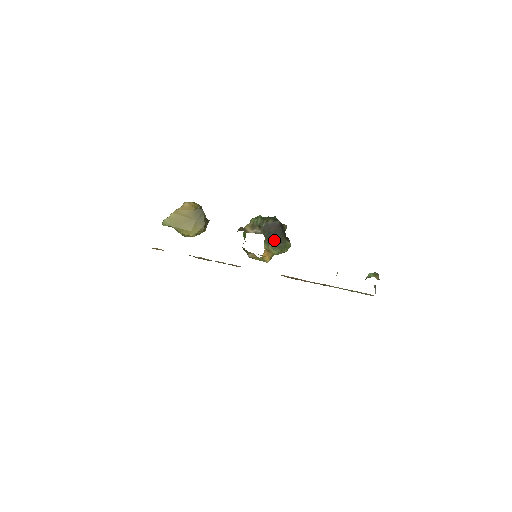
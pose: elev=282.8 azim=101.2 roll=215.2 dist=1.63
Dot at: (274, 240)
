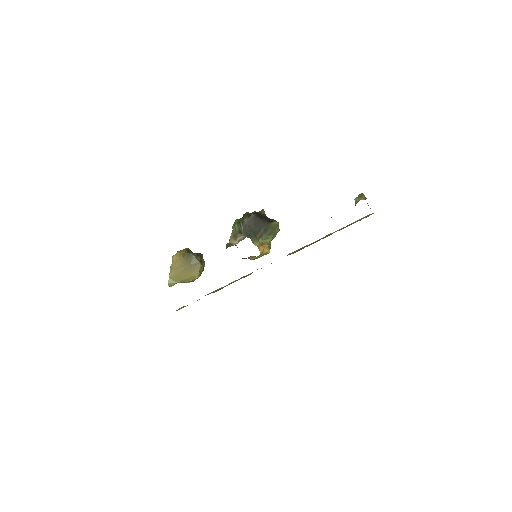
Dot at: (260, 232)
